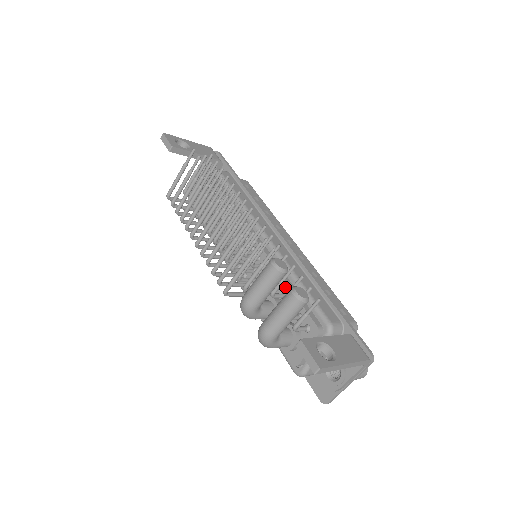
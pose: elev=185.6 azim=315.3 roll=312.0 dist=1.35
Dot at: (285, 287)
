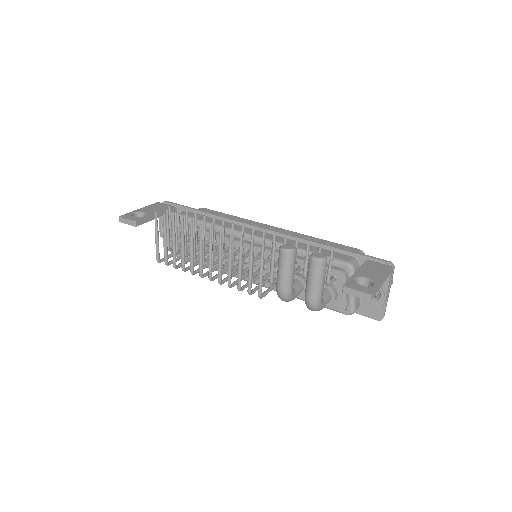
Dot at: (297, 262)
